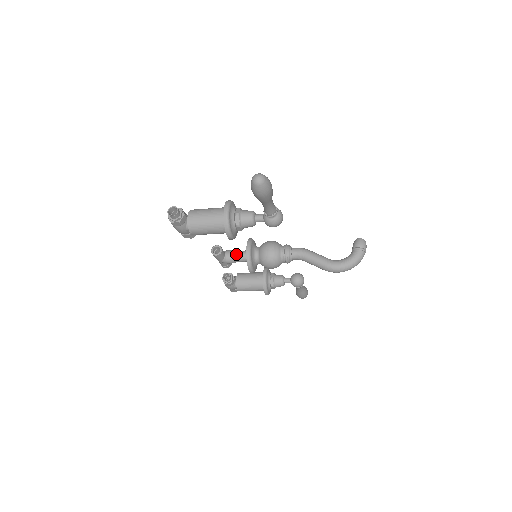
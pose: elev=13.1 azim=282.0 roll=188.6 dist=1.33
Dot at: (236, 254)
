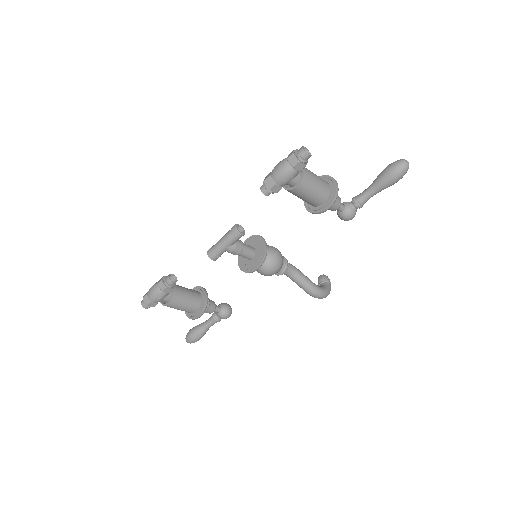
Dot at: (244, 245)
